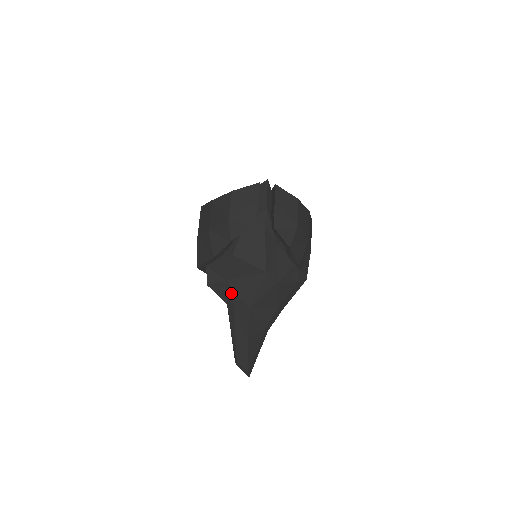
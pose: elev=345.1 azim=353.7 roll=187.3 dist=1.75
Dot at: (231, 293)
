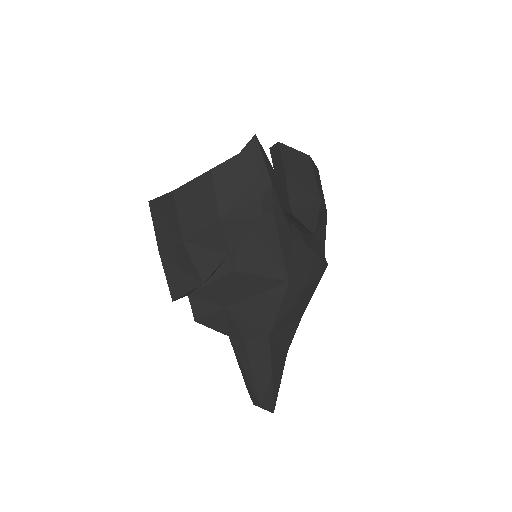
Dot at: (236, 323)
